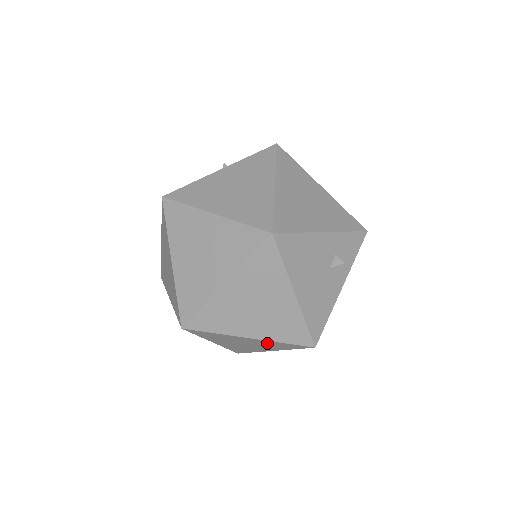
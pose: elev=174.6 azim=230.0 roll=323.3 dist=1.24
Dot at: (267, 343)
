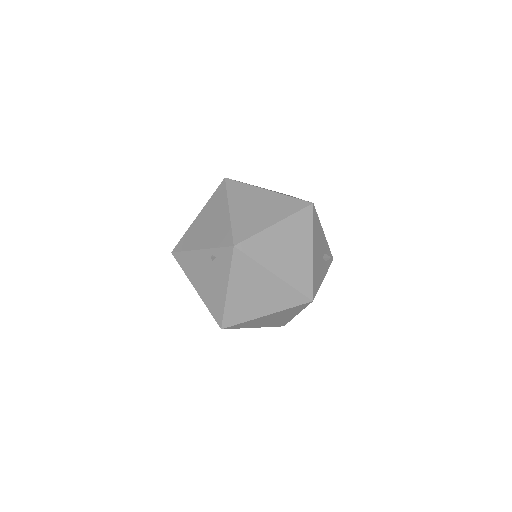
Dot at: (279, 290)
